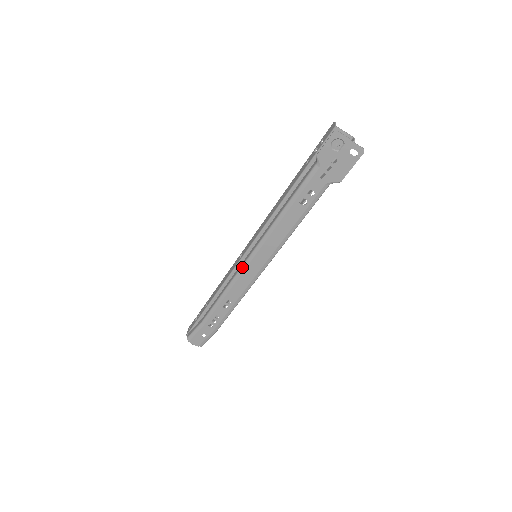
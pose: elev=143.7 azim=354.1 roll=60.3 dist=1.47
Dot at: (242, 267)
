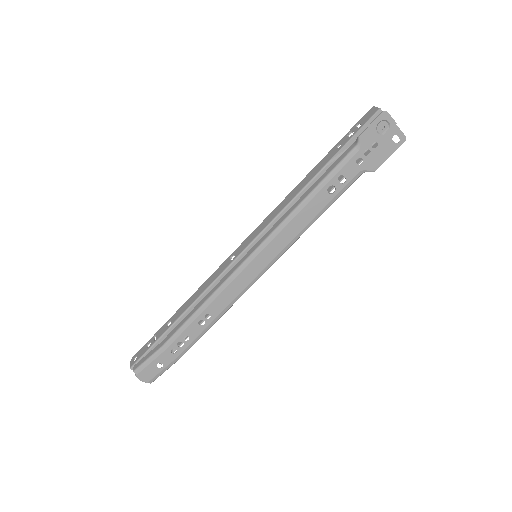
Dot at: (238, 268)
